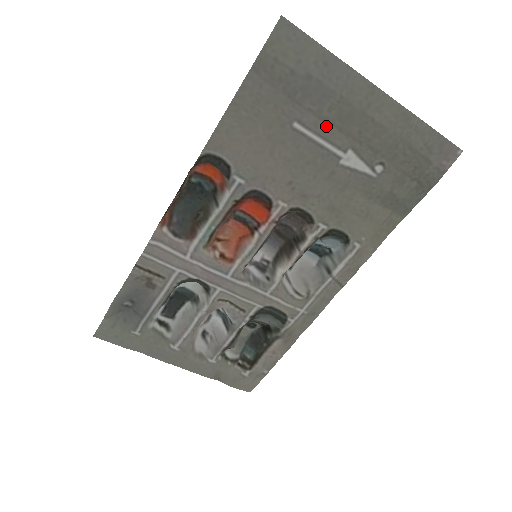
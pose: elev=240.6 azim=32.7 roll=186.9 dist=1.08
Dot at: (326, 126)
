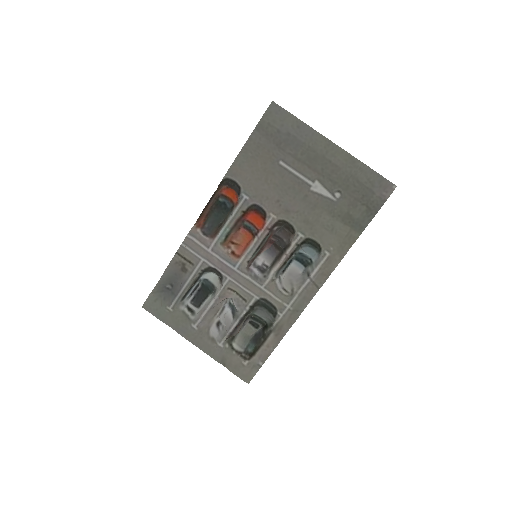
Dot at: (300, 164)
